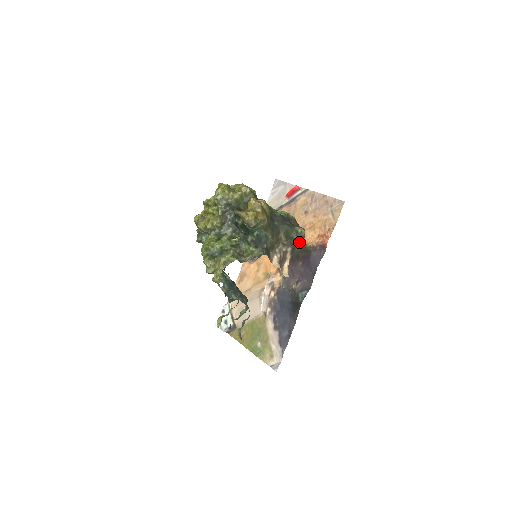
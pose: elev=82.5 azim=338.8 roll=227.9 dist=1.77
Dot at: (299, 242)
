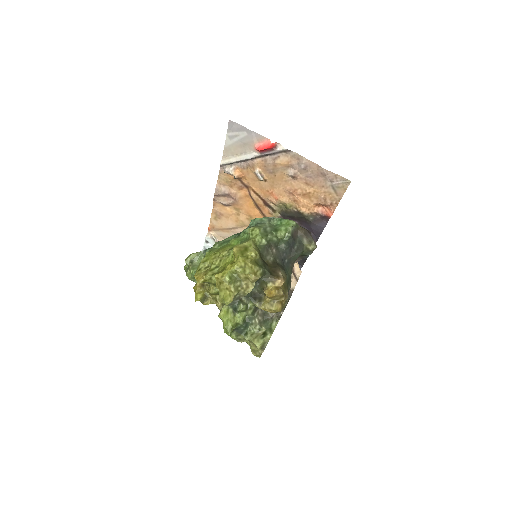
Dot at: occluded
